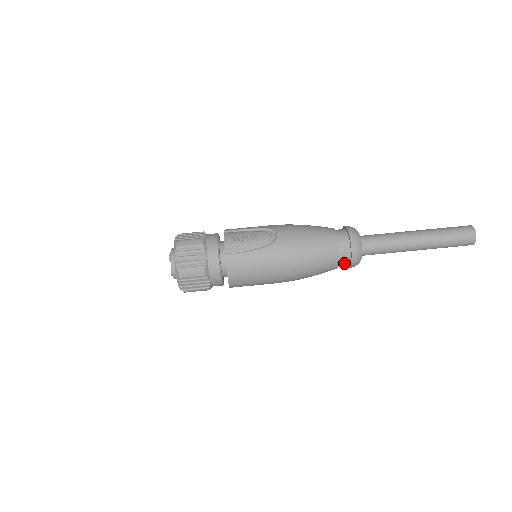
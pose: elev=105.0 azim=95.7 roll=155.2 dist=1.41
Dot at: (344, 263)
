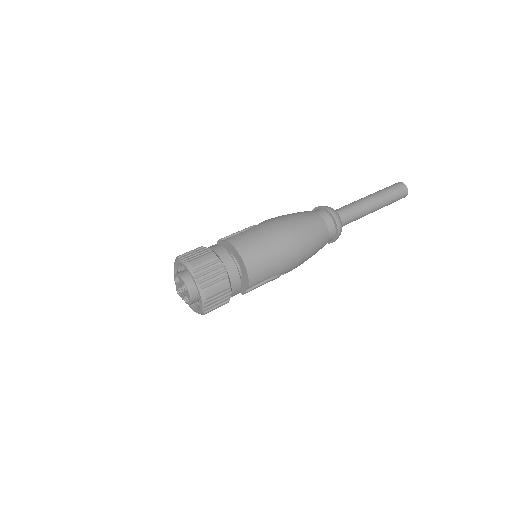
Dot at: (330, 224)
